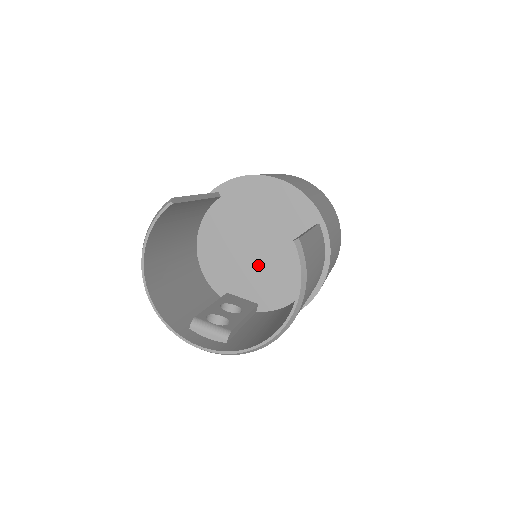
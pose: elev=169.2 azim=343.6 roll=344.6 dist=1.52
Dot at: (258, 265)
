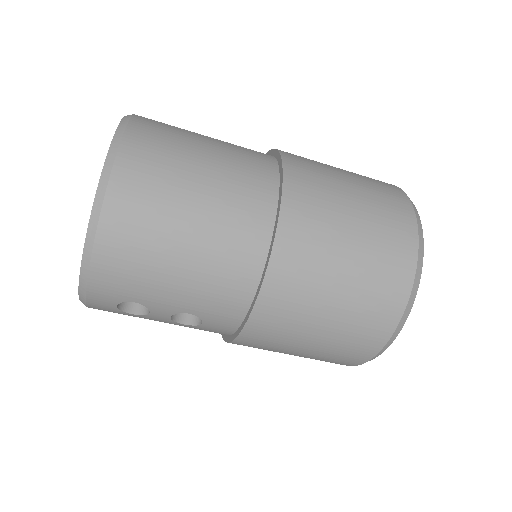
Dot at: occluded
